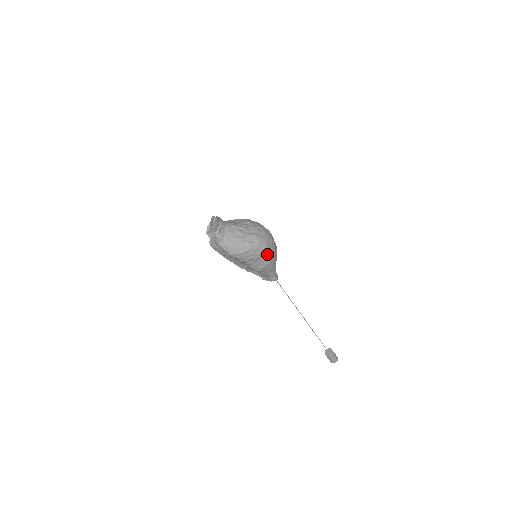
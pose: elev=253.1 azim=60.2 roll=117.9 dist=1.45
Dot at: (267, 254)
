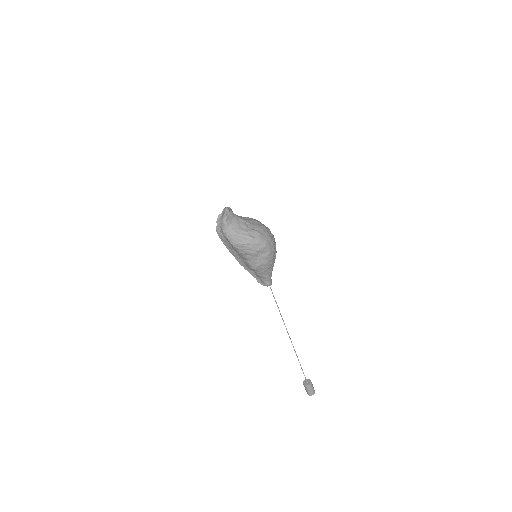
Dot at: (265, 253)
